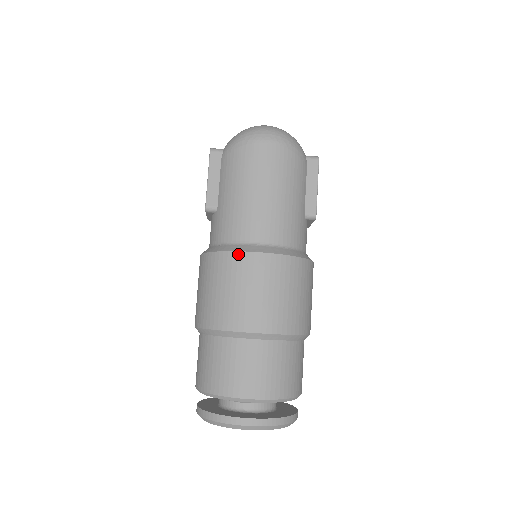
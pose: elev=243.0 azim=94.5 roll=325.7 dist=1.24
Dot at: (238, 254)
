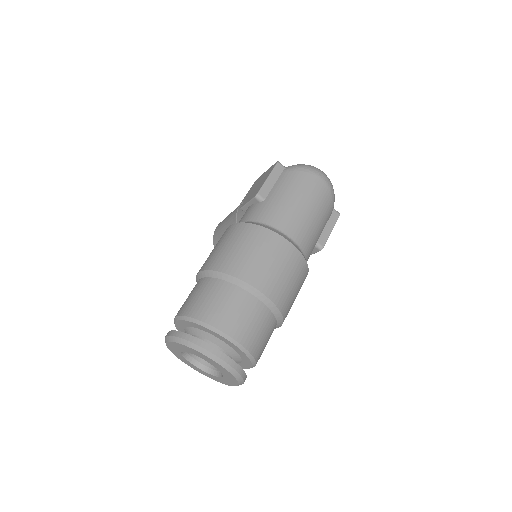
Dot at: (274, 234)
